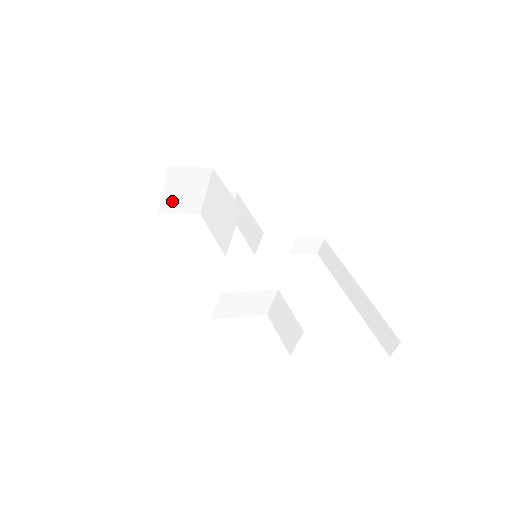
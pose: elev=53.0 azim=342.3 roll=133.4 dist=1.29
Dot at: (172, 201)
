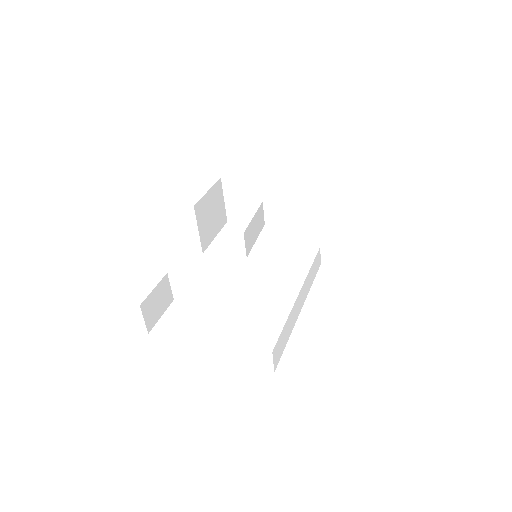
Dot at: (235, 211)
